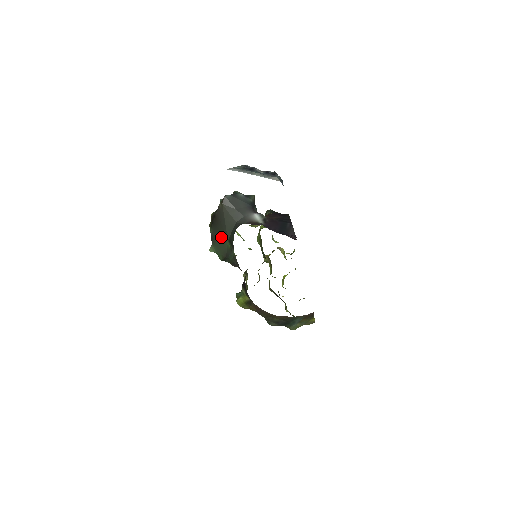
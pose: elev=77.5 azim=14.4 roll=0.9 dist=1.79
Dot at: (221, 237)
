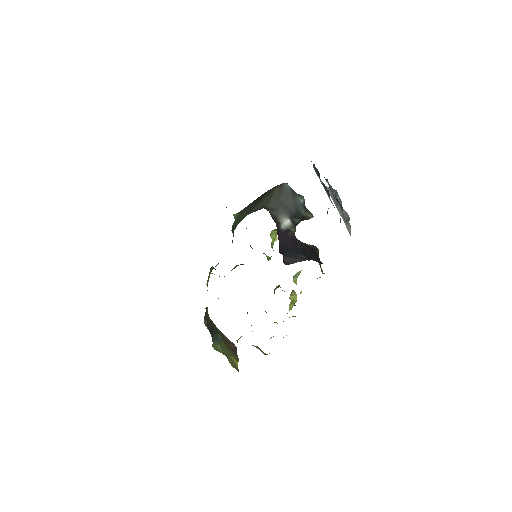
Dot at: (249, 210)
